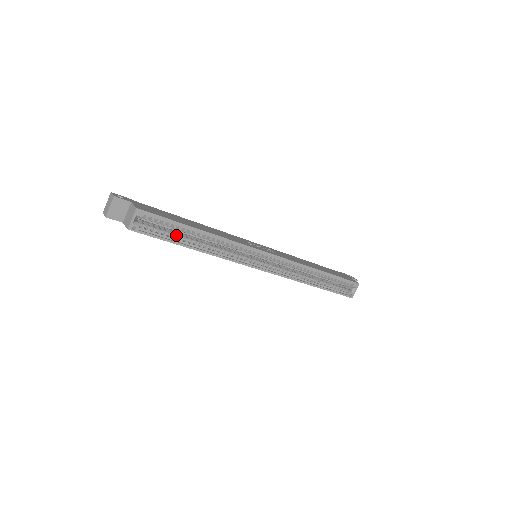
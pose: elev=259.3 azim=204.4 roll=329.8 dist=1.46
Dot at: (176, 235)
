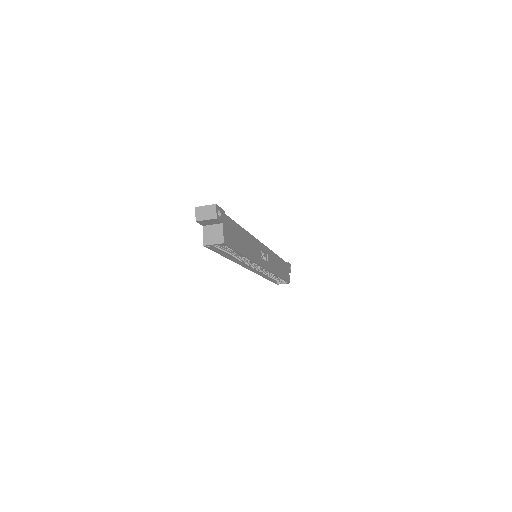
Dot at: (227, 251)
